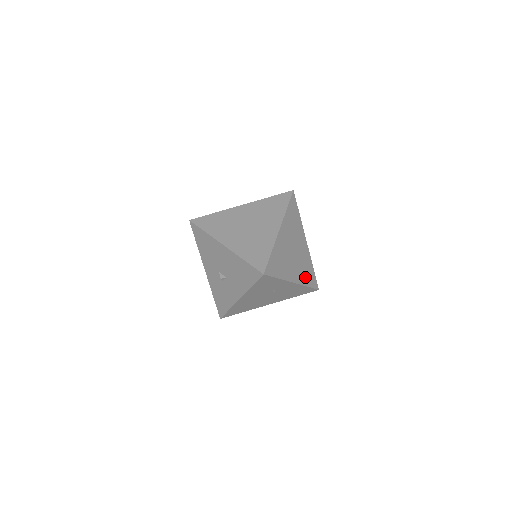
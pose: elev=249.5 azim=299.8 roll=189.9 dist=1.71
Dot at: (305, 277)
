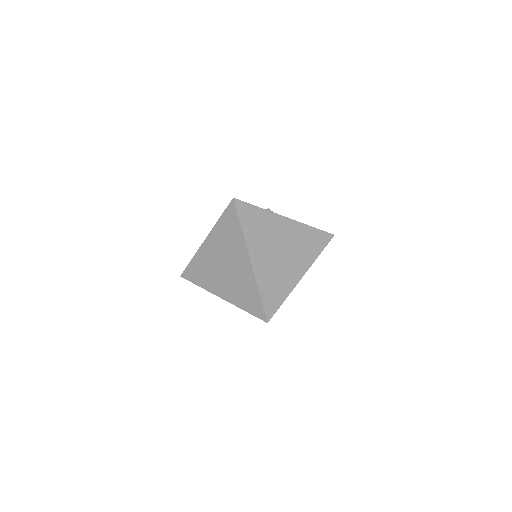
Dot at: (311, 251)
